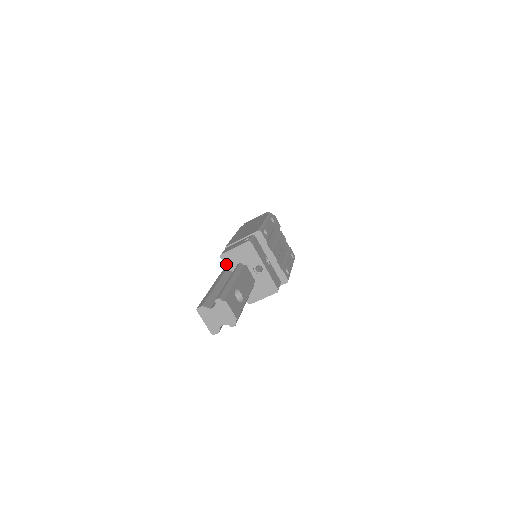
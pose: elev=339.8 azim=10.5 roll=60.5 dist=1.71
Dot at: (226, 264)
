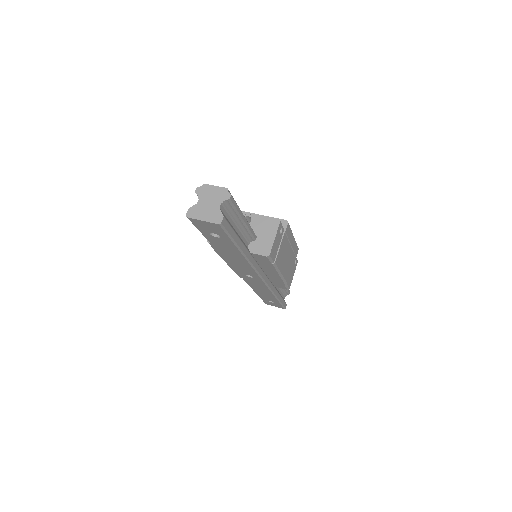
Dot at: occluded
